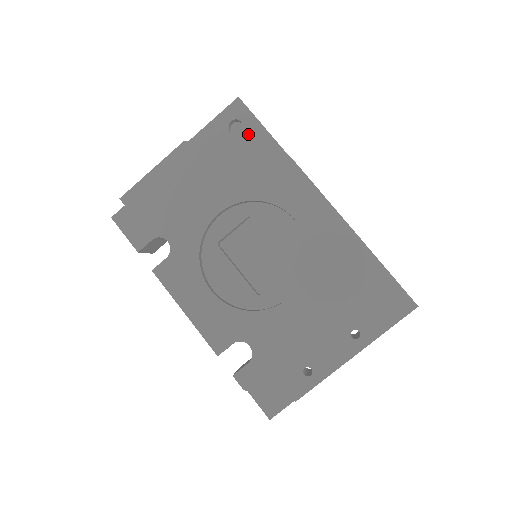
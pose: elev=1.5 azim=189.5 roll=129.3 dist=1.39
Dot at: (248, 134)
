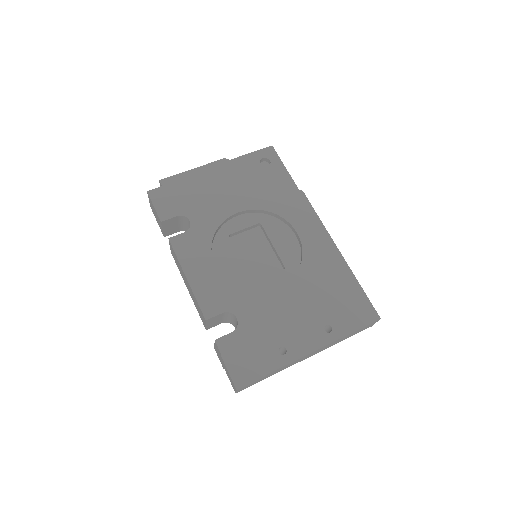
Dot at: (273, 170)
